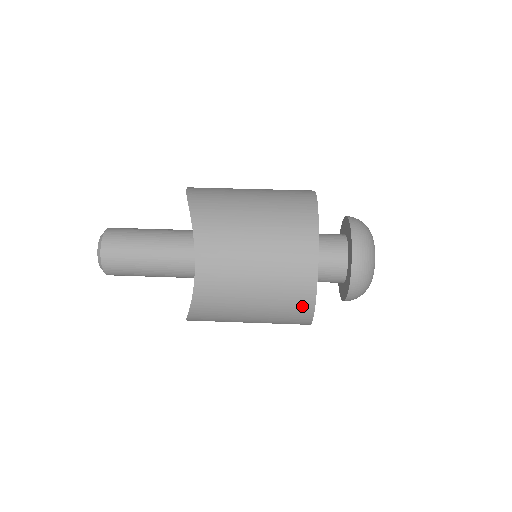
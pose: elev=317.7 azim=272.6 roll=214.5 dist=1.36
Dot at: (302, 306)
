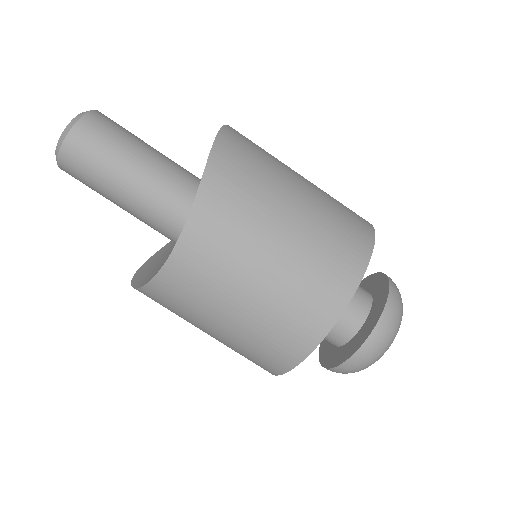
Dot at: (268, 365)
